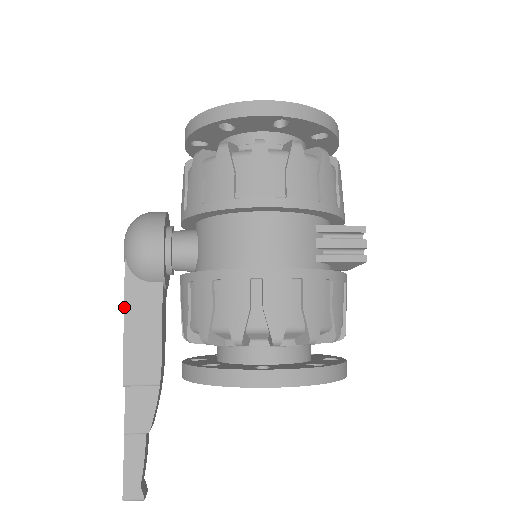
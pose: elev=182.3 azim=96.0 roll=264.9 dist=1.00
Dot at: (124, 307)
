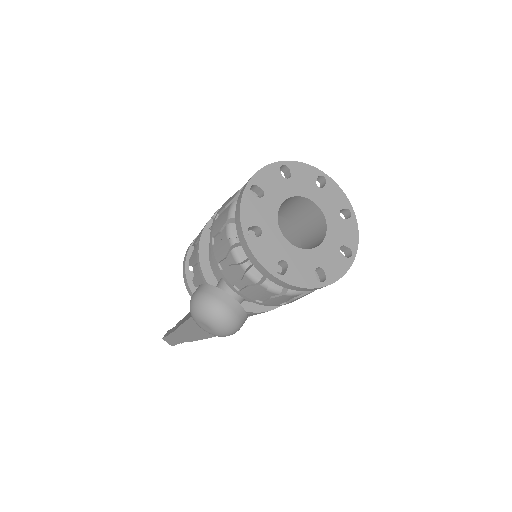
Dot at: occluded
